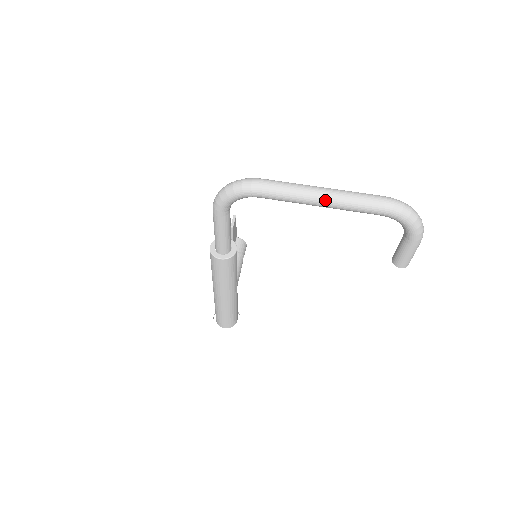
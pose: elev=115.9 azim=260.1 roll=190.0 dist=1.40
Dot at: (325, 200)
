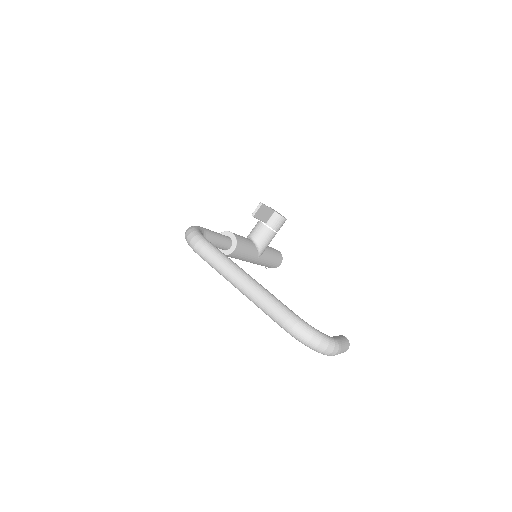
Dot at: (241, 292)
